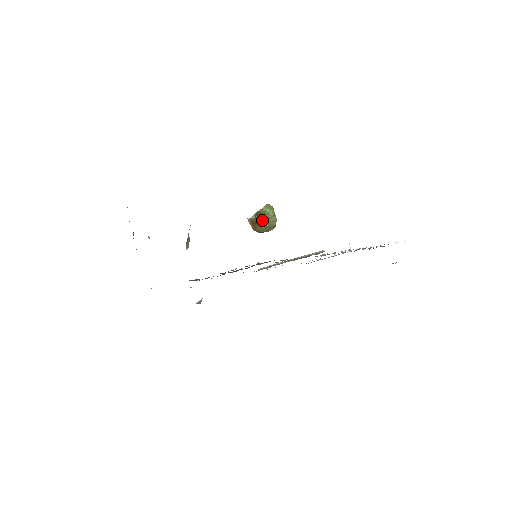
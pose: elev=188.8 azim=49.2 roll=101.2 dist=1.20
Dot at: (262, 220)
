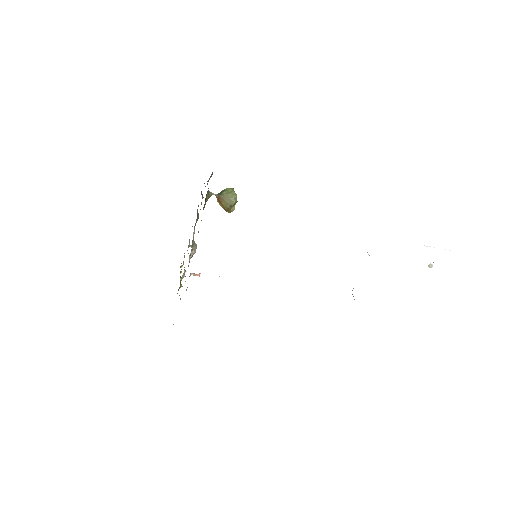
Dot at: (223, 195)
